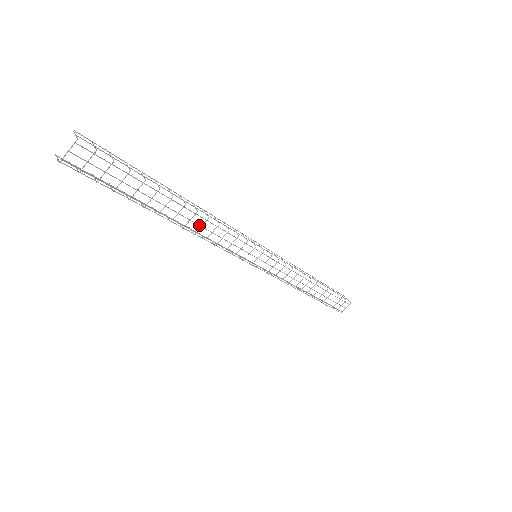
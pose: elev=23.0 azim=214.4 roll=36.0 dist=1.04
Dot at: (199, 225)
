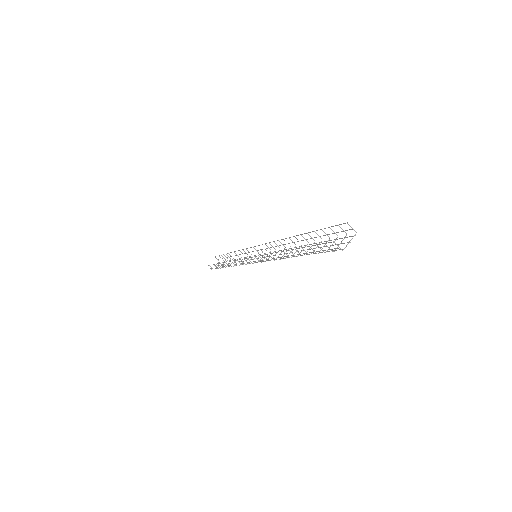
Dot at: (287, 253)
